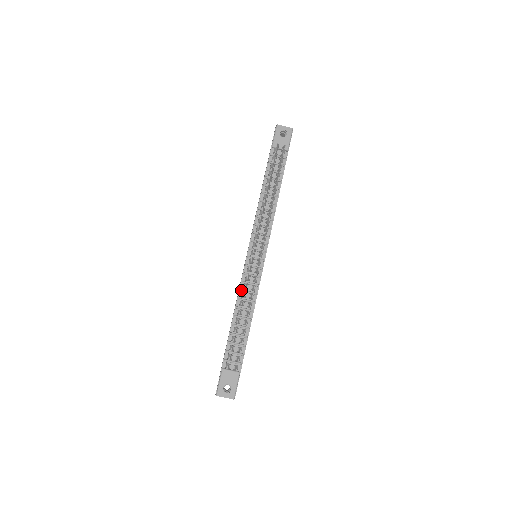
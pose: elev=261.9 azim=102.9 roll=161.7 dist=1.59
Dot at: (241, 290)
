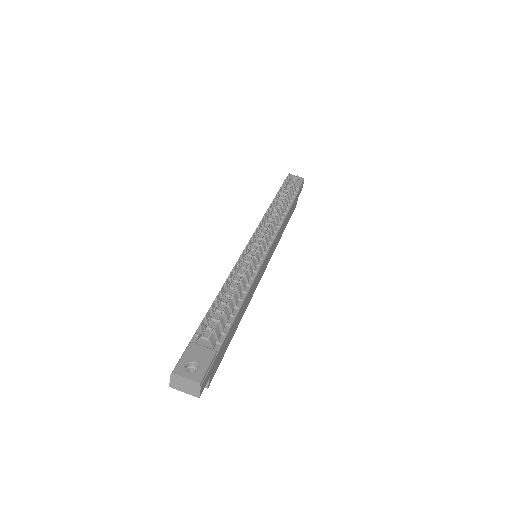
Dot at: occluded
